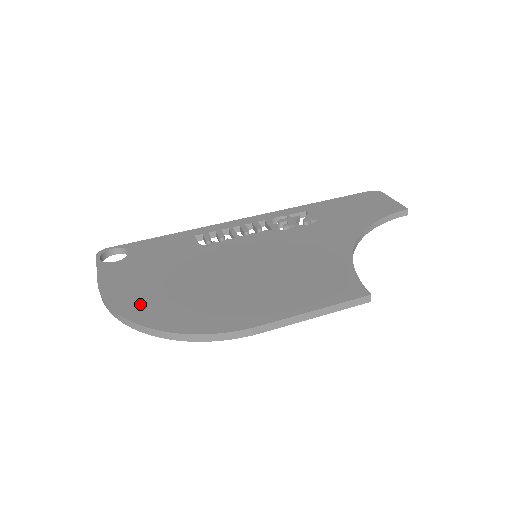
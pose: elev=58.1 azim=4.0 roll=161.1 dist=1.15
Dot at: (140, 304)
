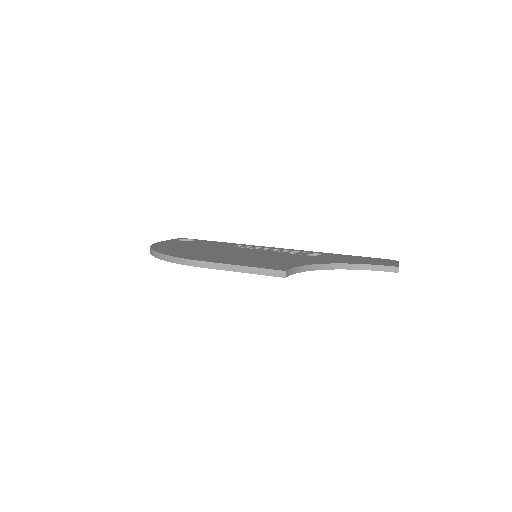
Dot at: (165, 247)
